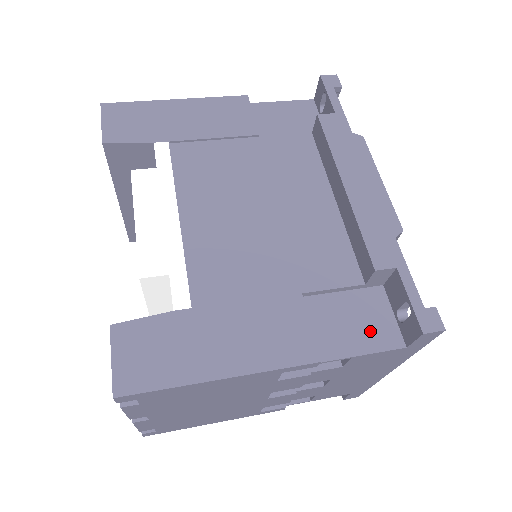
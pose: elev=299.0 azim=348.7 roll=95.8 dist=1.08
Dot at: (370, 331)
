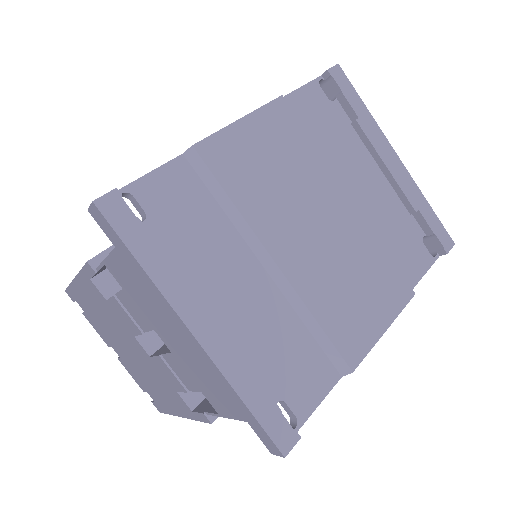
Dot at: occluded
